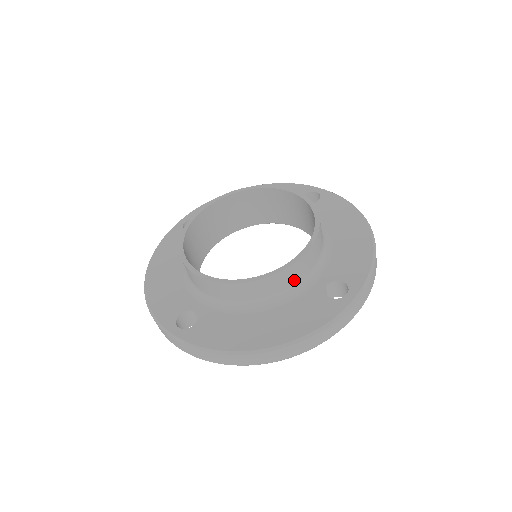
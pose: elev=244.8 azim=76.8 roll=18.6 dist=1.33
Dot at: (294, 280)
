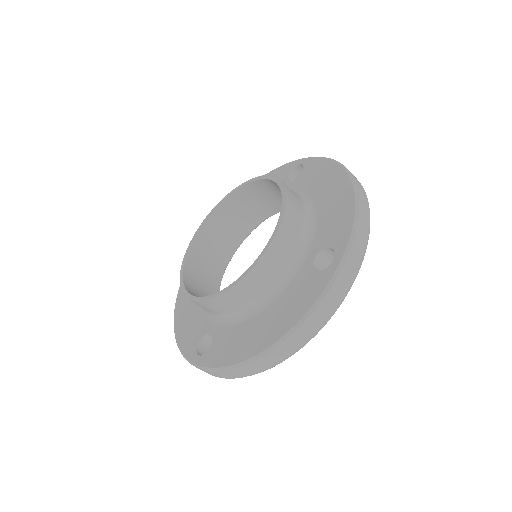
Dot at: (278, 267)
